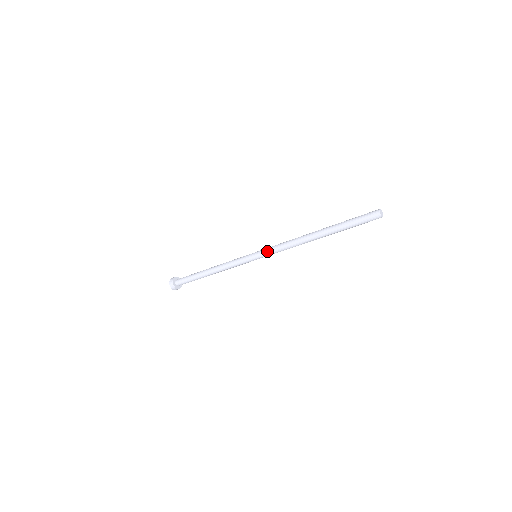
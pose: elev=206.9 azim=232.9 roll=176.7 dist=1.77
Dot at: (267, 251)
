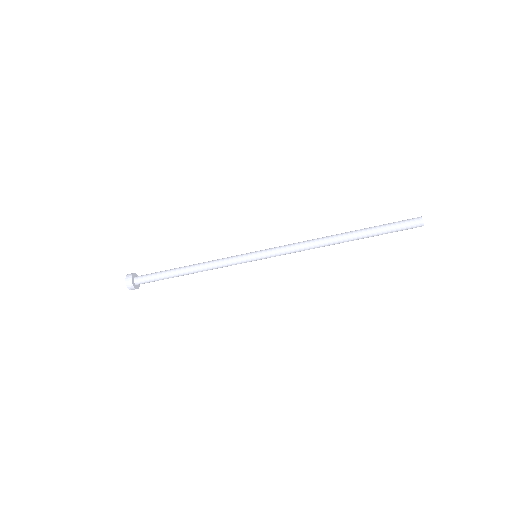
Dot at: (274, 248)
